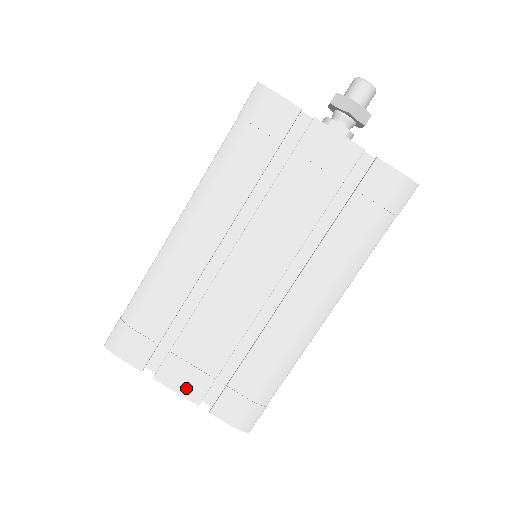
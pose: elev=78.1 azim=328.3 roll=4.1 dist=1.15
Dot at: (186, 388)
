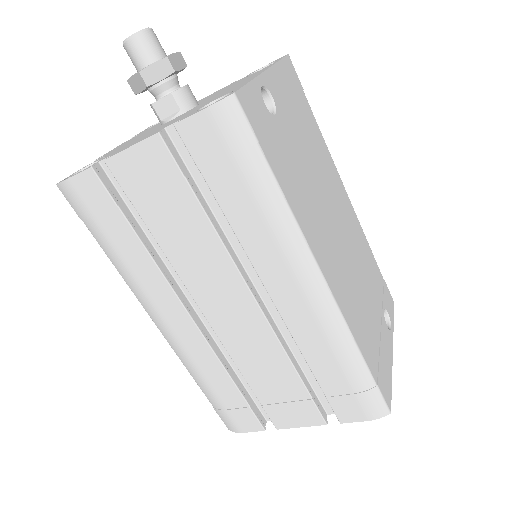
Dot at: (303, 420)
